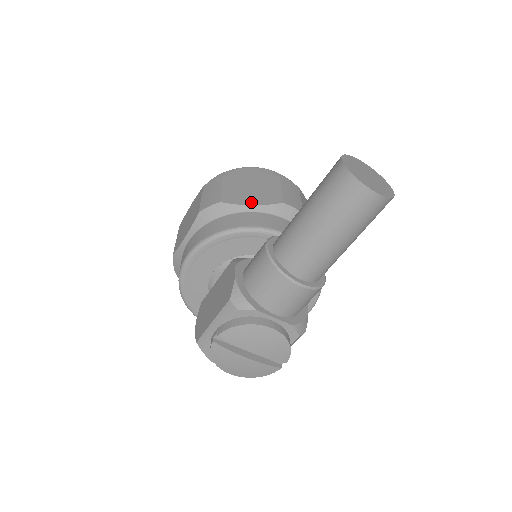
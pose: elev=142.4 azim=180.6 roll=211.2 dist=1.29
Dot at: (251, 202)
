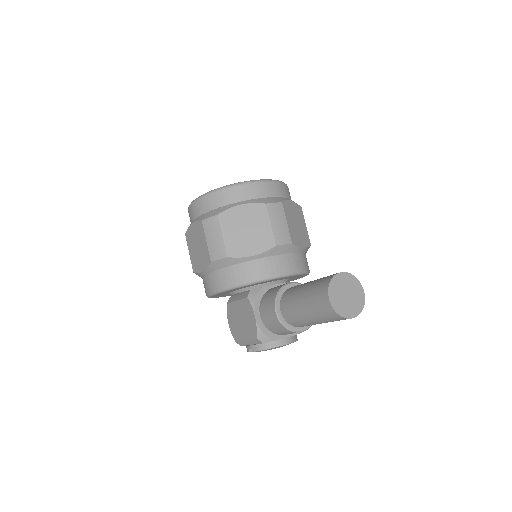
Dot at: (251, 251)
